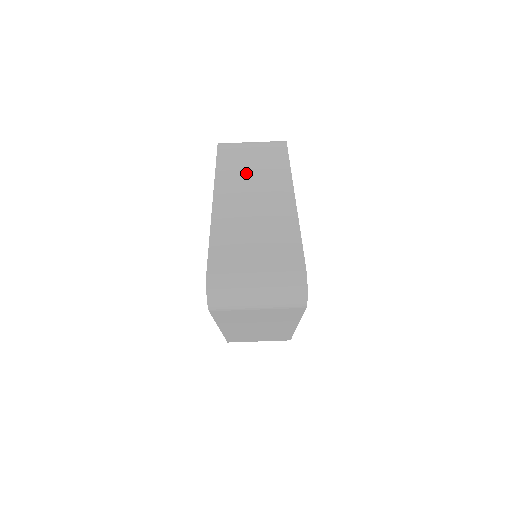
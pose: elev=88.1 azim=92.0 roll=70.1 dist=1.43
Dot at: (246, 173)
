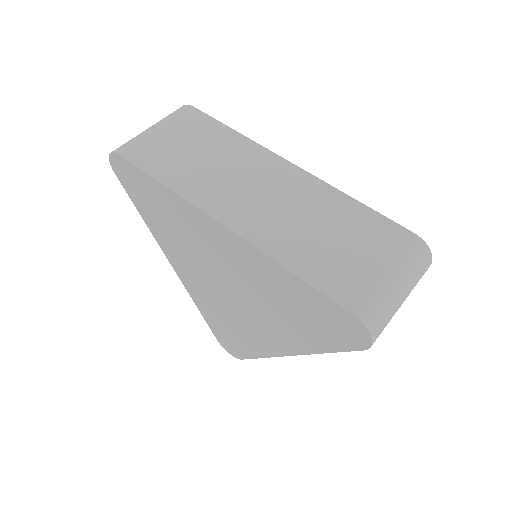
Dot at: (210, 171)
